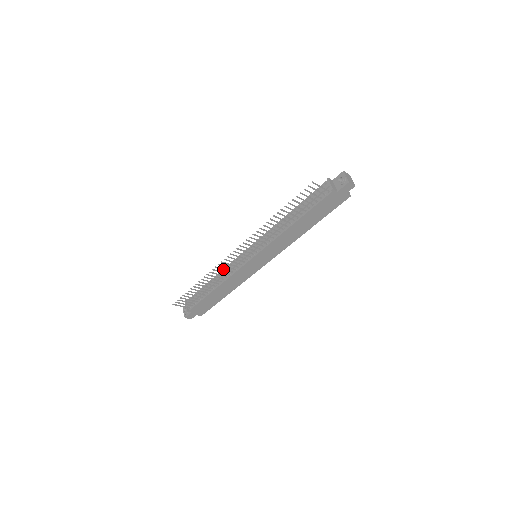
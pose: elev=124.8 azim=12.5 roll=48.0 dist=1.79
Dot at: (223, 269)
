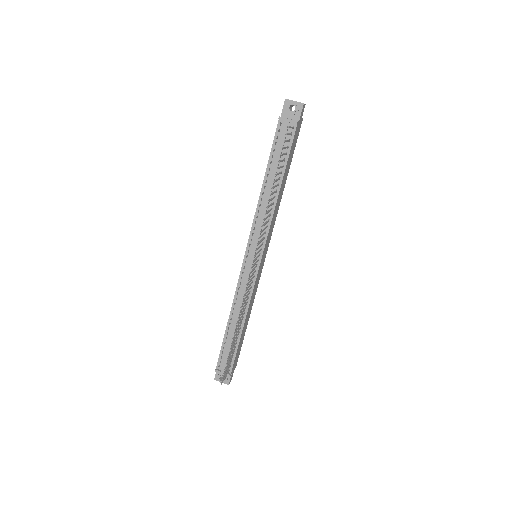
Dot at: (246, 297)
